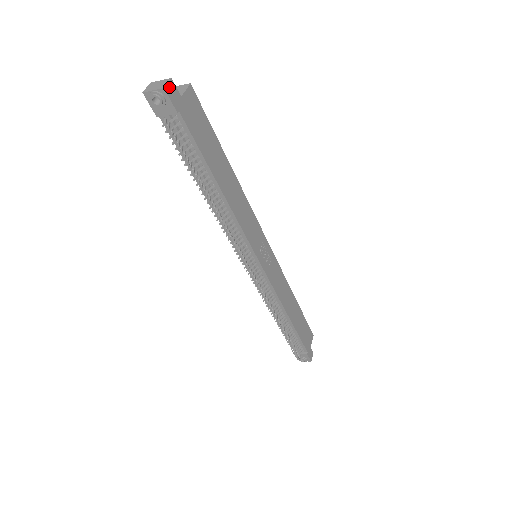
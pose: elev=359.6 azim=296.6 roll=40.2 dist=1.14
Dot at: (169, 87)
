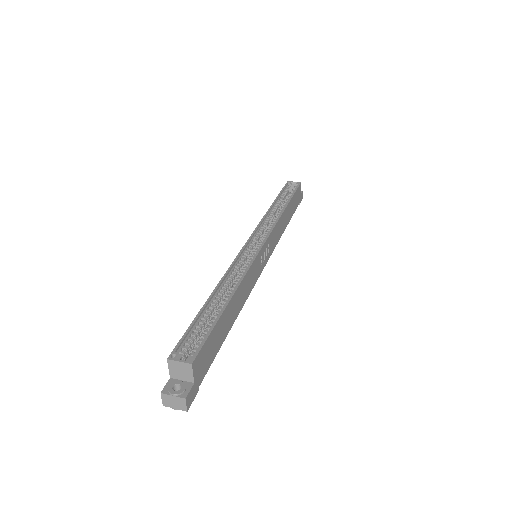
Dot at: (188, 403)
